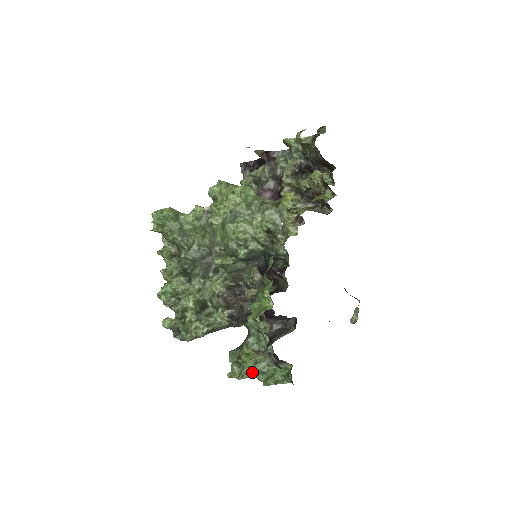
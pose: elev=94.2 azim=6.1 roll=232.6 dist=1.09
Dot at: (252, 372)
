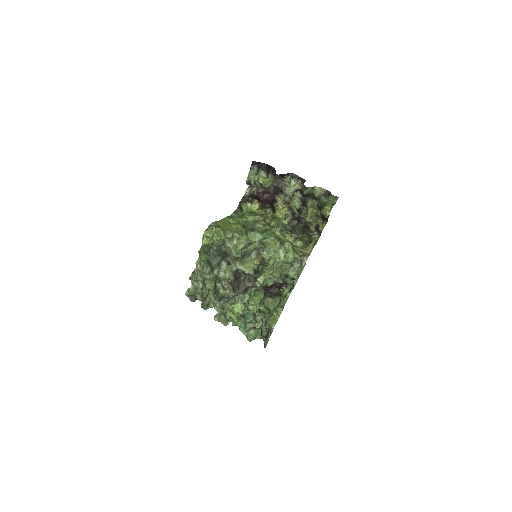
Dot at: (235, 324)
